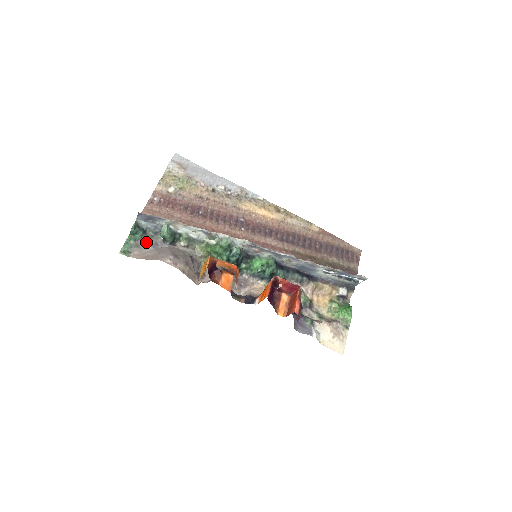
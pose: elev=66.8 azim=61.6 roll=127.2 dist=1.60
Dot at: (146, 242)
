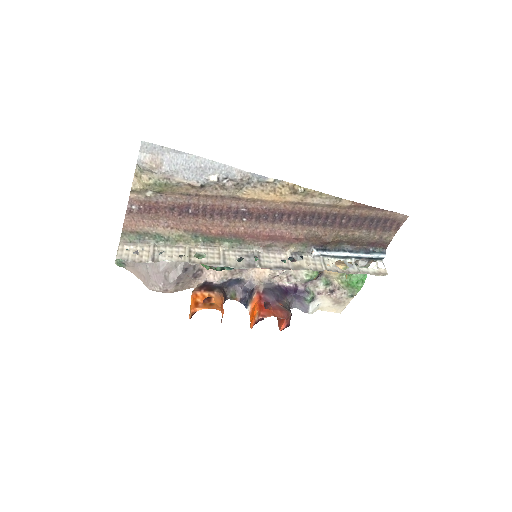
Dot at: occluded
